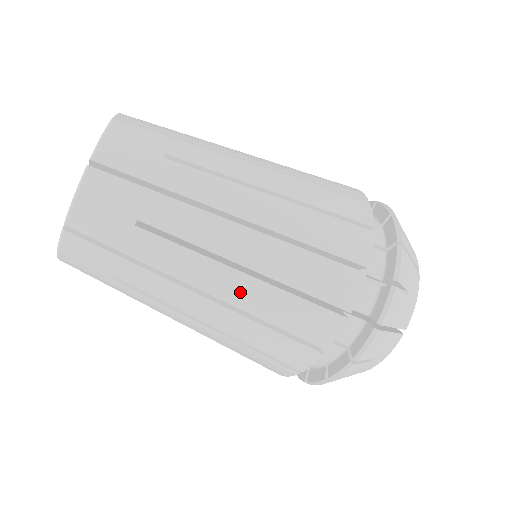
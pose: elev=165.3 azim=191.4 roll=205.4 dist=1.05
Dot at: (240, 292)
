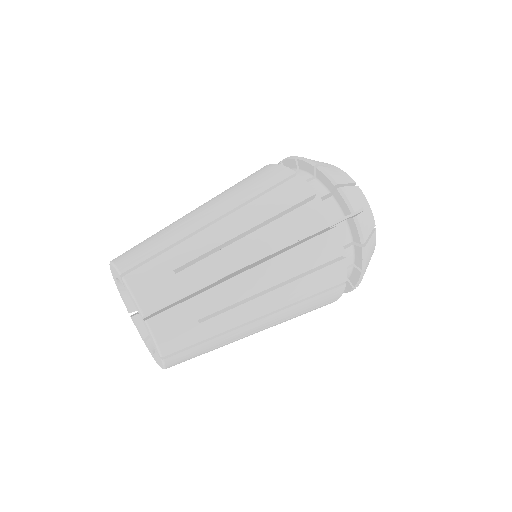
Dot at: (280, 300)
